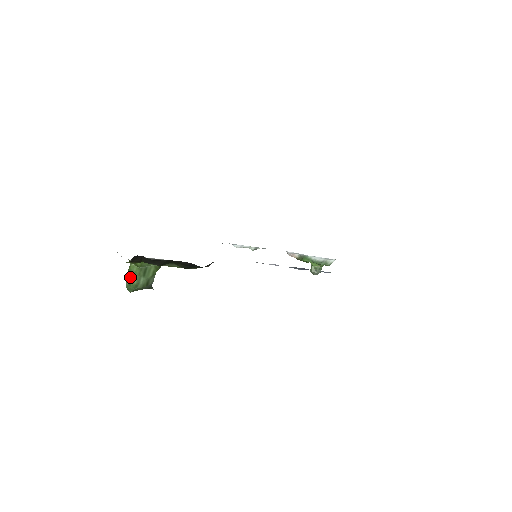
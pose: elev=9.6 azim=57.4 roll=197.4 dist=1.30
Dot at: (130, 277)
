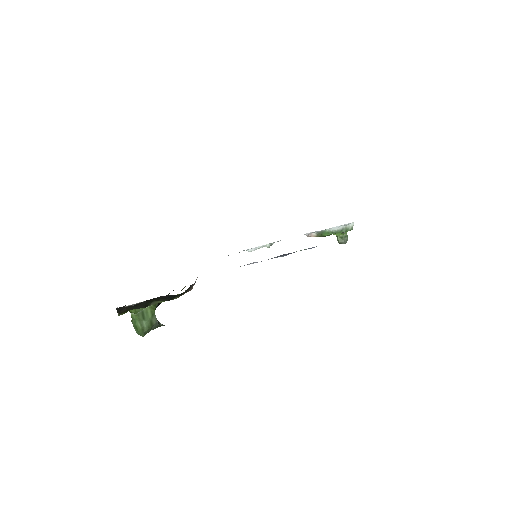
Dot at: (135, 324)
